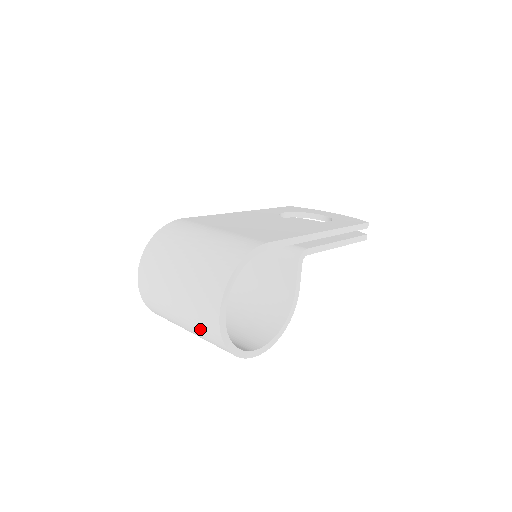
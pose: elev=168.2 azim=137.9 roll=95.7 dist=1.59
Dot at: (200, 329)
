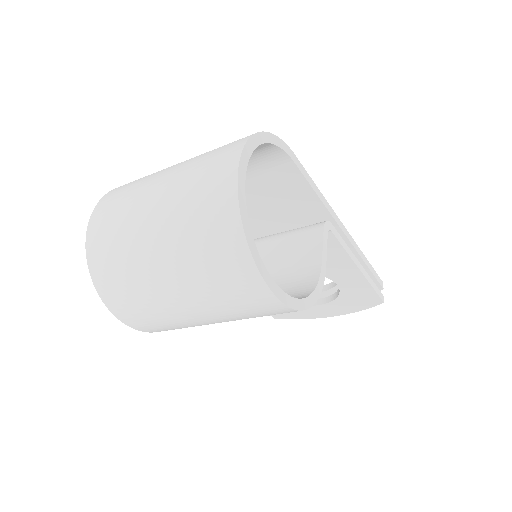
Dot at: (194, 216)
